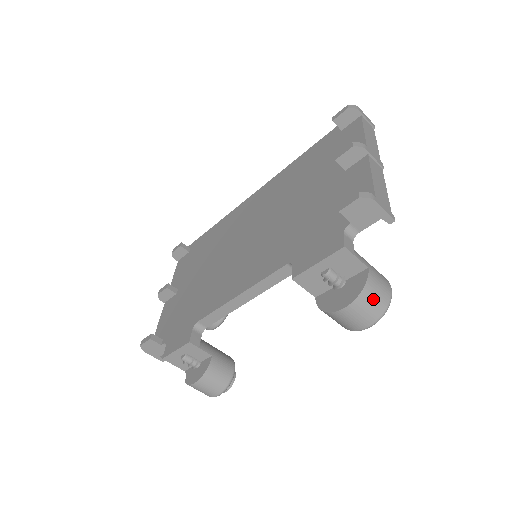
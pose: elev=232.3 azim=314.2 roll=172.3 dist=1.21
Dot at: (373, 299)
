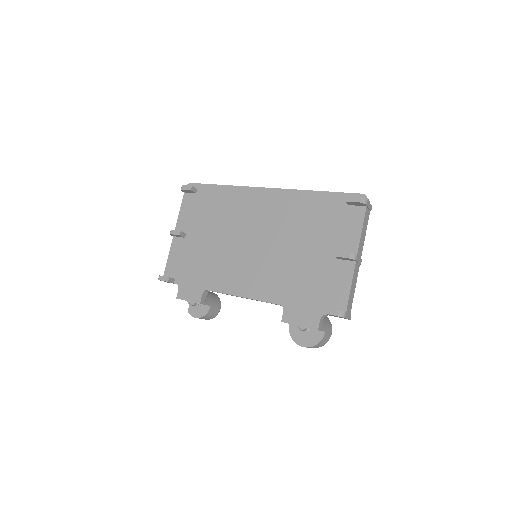
Dot at: (320, 345)
